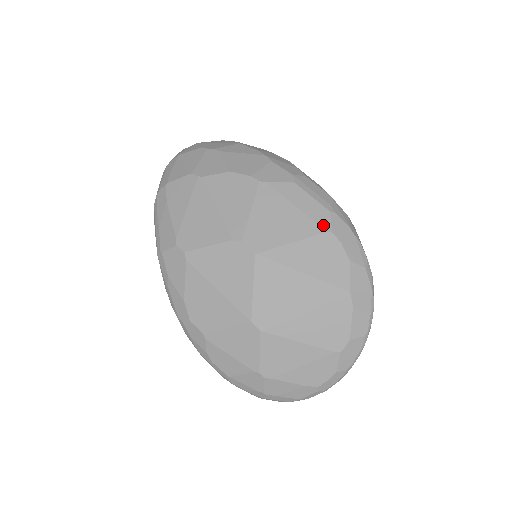
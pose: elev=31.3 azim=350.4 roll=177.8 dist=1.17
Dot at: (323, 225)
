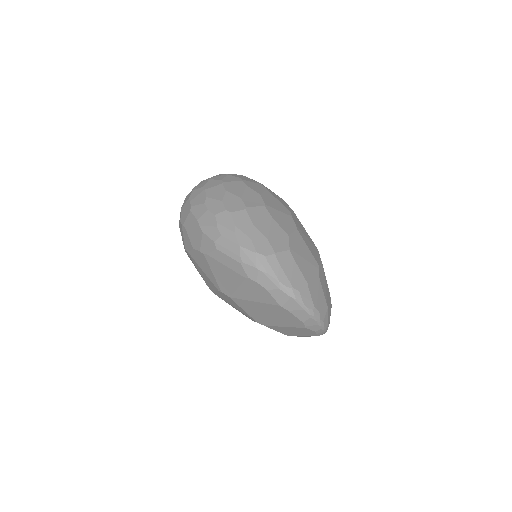
Dot at: (242, 274)
